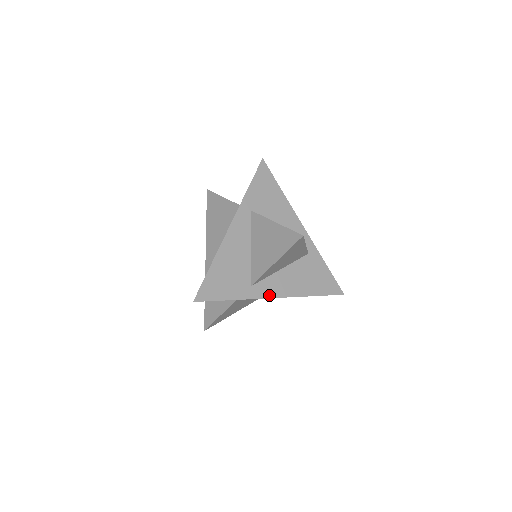
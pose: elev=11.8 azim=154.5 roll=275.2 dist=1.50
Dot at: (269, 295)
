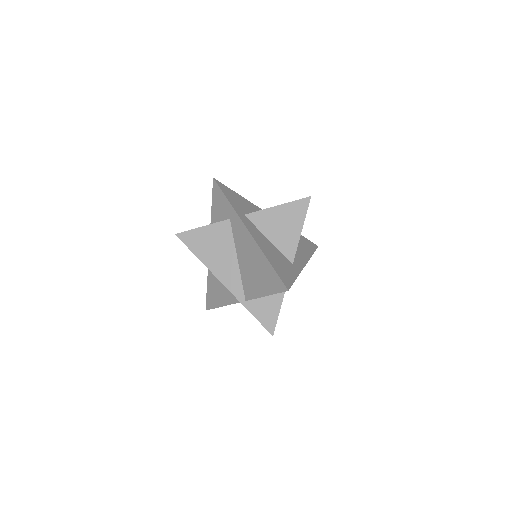
Dot at: (247, 226)
